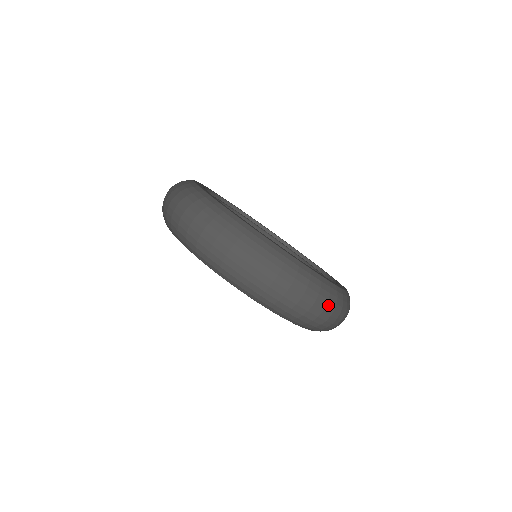
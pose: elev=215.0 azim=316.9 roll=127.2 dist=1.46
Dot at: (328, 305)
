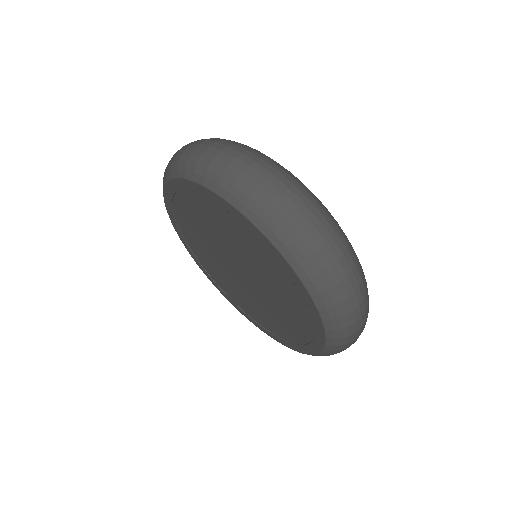
Dot at: occluded
